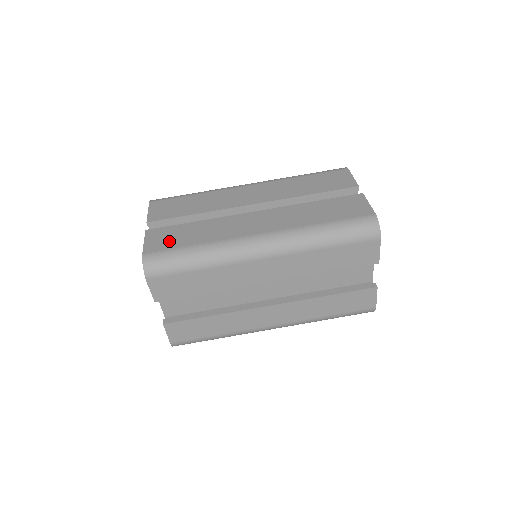
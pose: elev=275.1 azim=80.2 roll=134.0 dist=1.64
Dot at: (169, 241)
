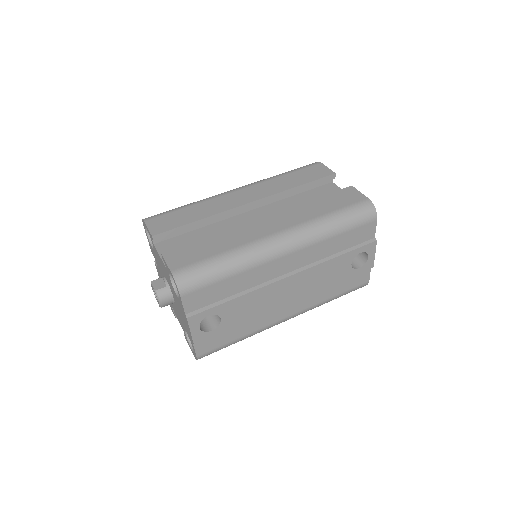
Dot at: occluded
